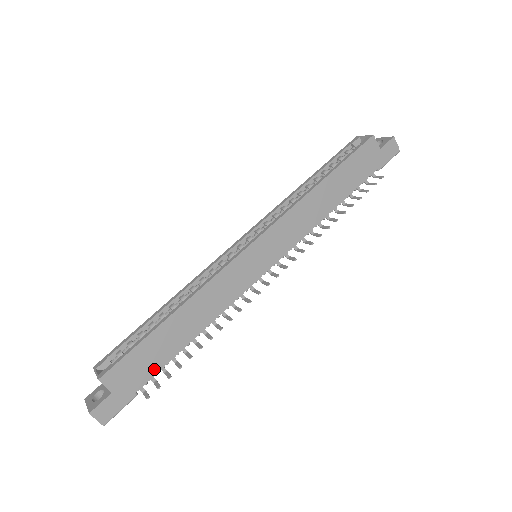
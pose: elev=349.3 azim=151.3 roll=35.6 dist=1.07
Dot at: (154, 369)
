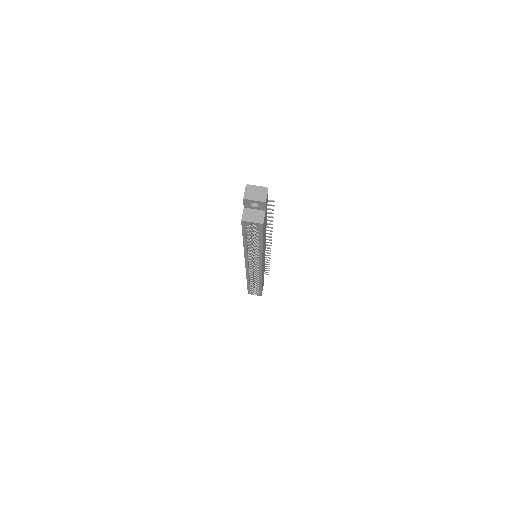
Dot at: occluded
